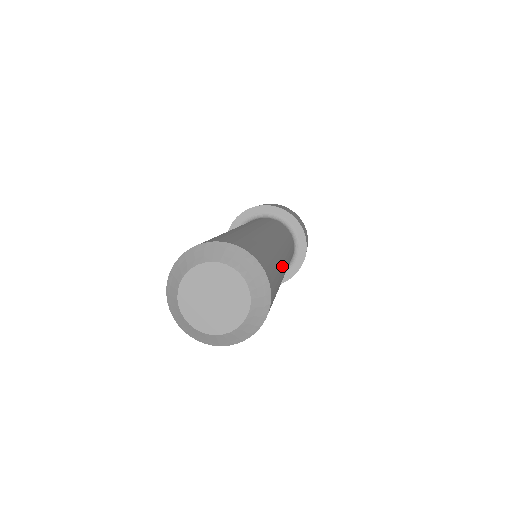
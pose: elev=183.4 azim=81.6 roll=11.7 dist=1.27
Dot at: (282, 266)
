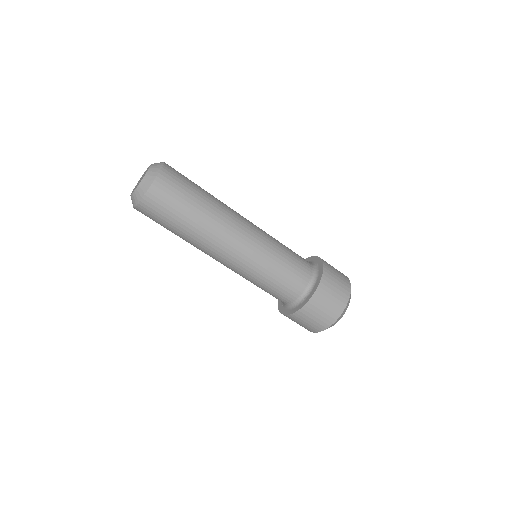
Dot at: (222, 204)
